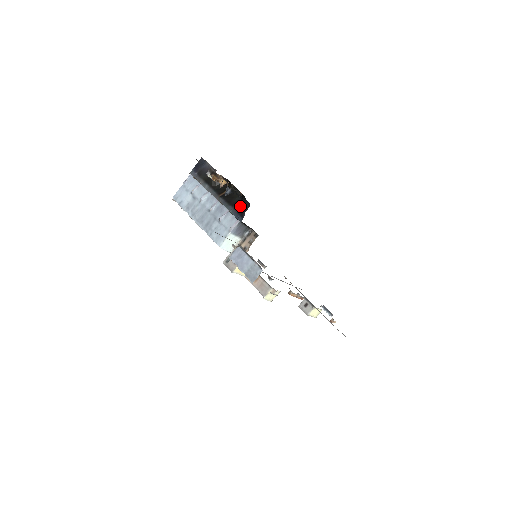
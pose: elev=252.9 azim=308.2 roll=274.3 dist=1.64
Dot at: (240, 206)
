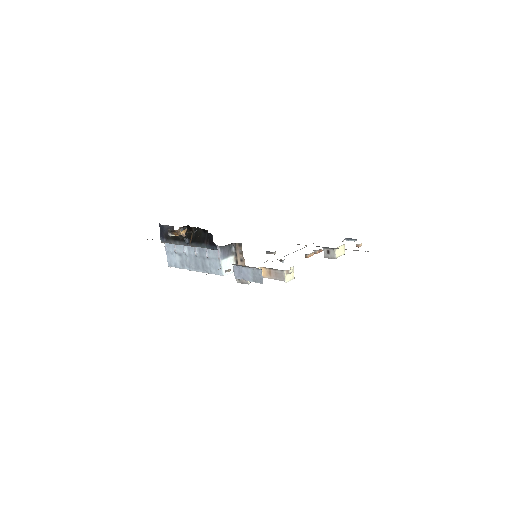
Dot at: (208, 239)
